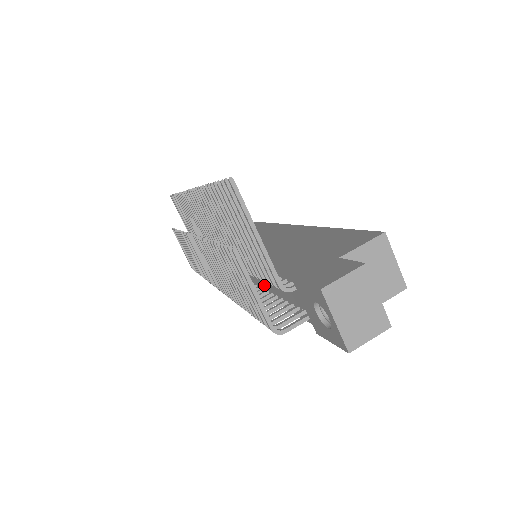
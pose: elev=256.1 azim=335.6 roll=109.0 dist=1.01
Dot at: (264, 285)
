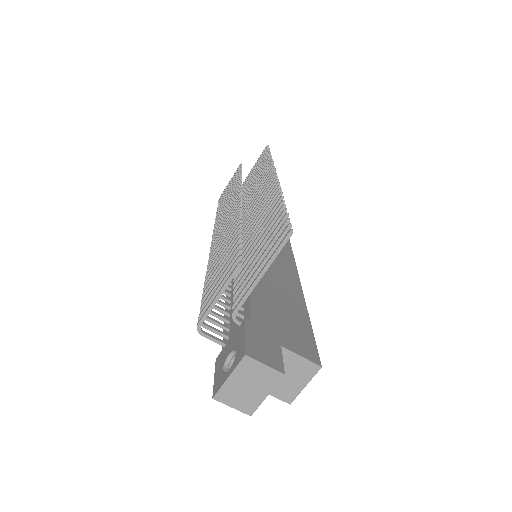
Dot at: occluded
